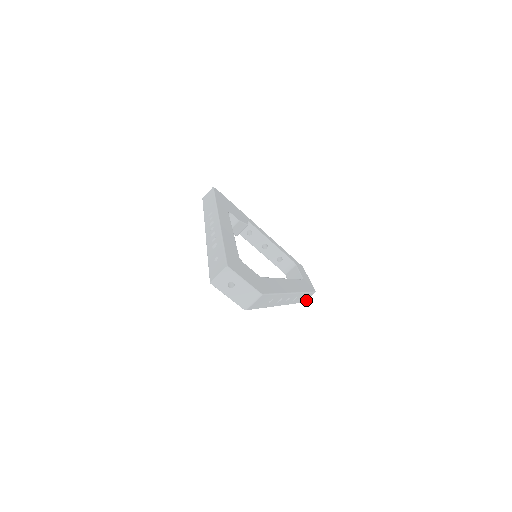
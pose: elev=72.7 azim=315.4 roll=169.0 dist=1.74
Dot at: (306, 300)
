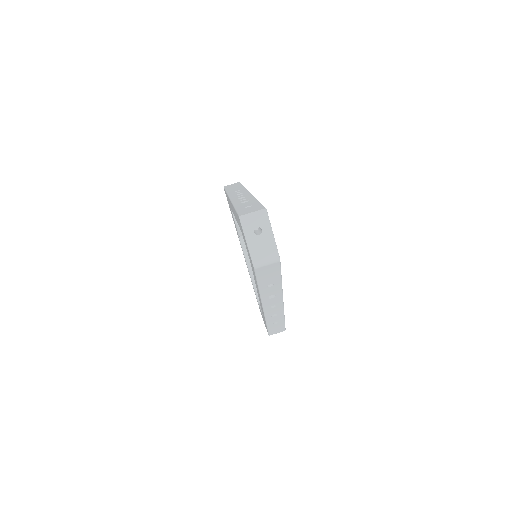
Dot at: (272, 334)
